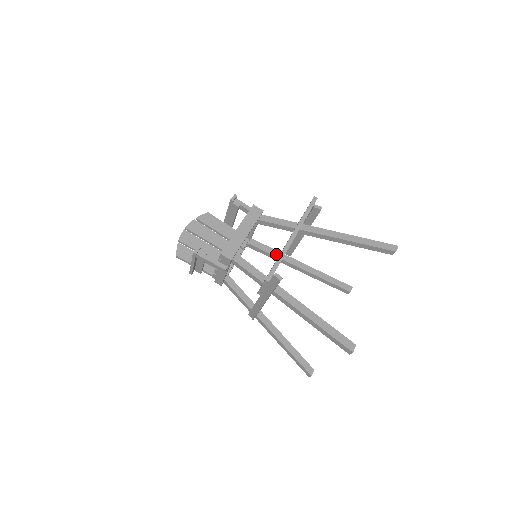
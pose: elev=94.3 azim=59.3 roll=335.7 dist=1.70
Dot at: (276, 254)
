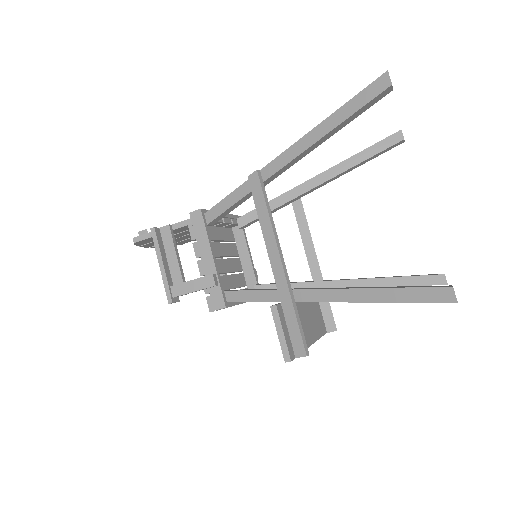
Dot at: (247, 198)
